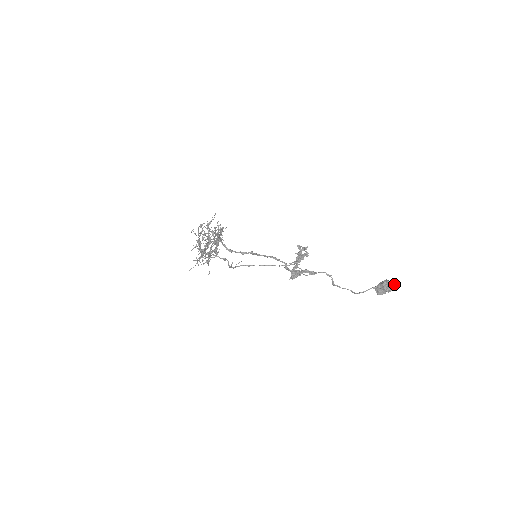
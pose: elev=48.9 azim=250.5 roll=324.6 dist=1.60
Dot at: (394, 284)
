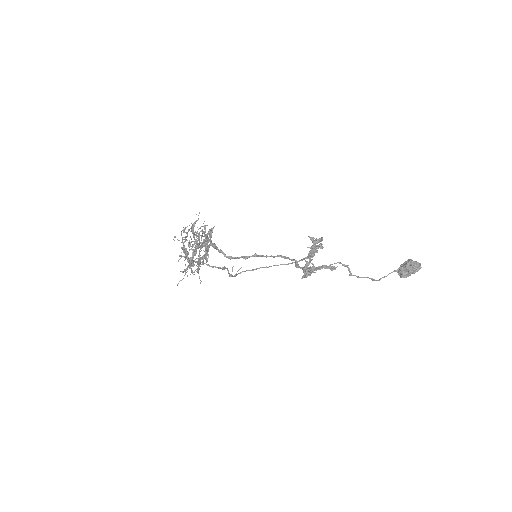
Dot at: (419, 263)
